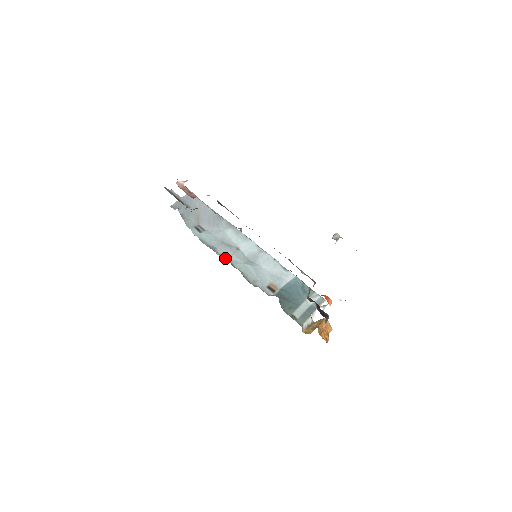
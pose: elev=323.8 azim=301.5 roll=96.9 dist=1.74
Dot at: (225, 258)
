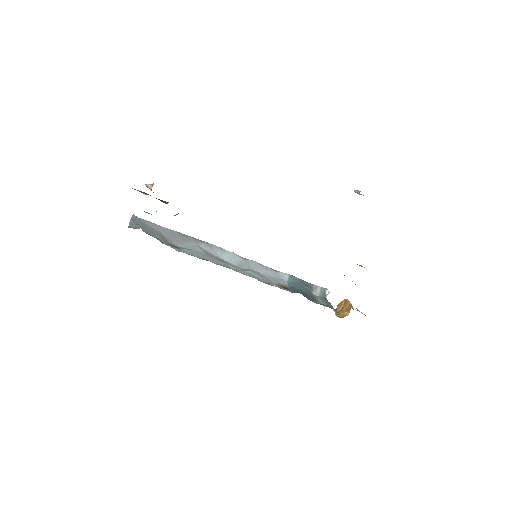
Dot at: occluded
